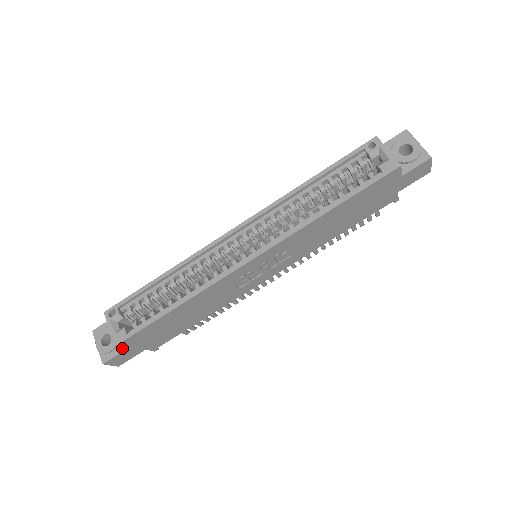
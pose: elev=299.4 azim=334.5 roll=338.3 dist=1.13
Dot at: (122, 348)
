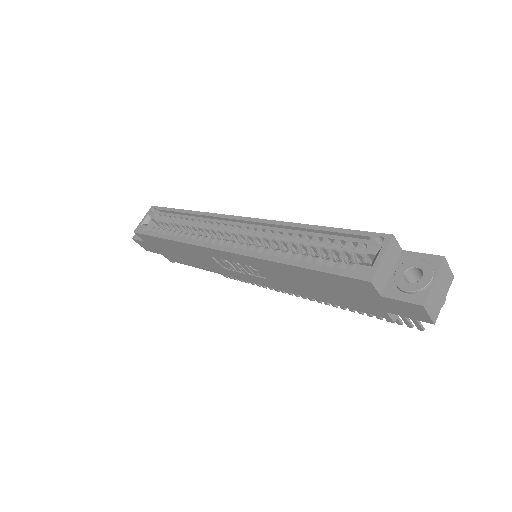
Dot at: occluded
